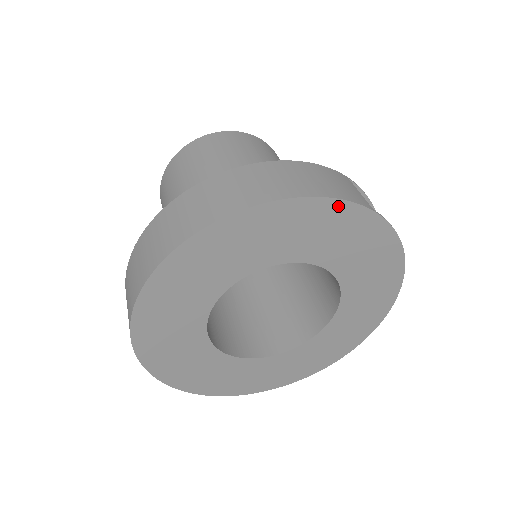
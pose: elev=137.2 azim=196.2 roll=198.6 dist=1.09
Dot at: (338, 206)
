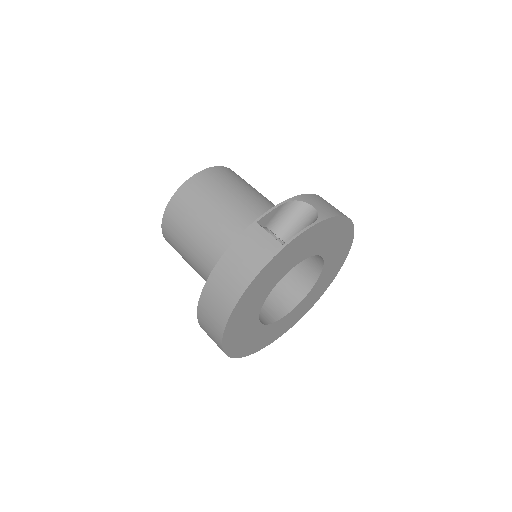
Dot at: (264, 270)
